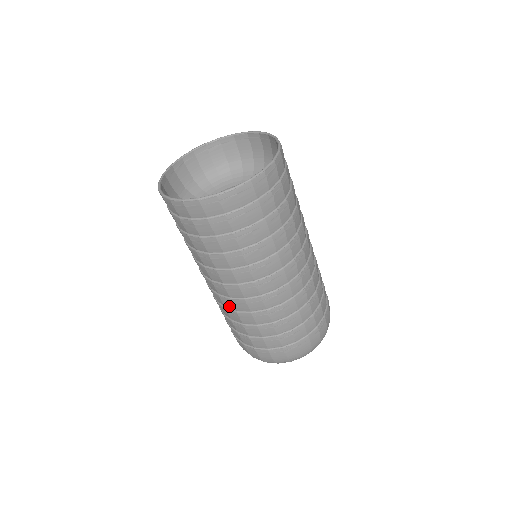
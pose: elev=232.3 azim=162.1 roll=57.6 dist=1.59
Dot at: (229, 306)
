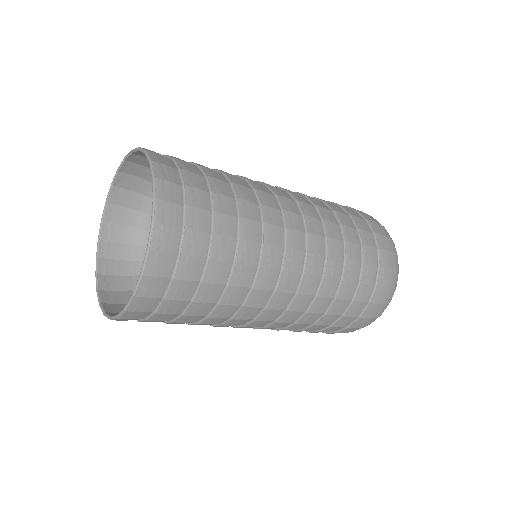
Dot at: occluded
